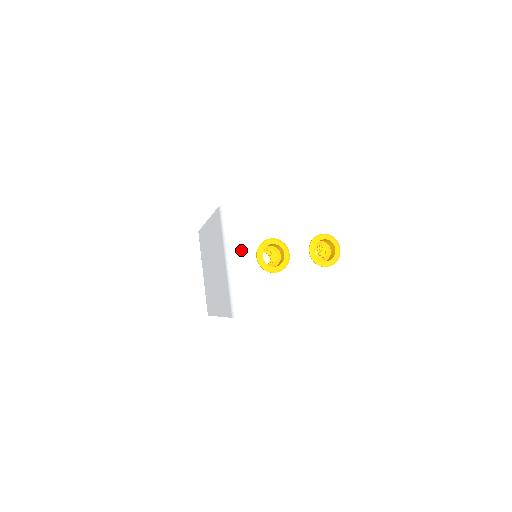
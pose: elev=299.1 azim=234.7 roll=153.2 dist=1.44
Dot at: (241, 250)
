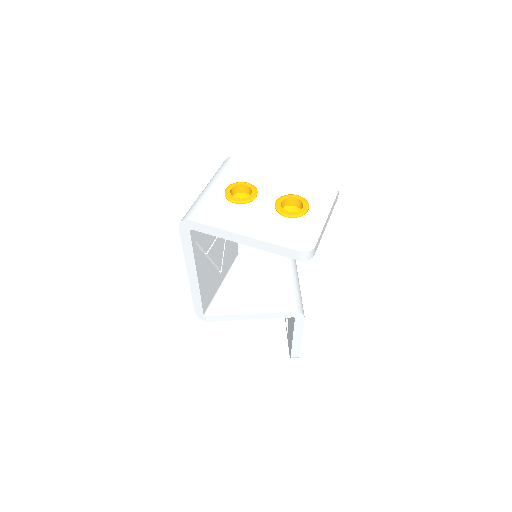
Dot at: (217, 181)
